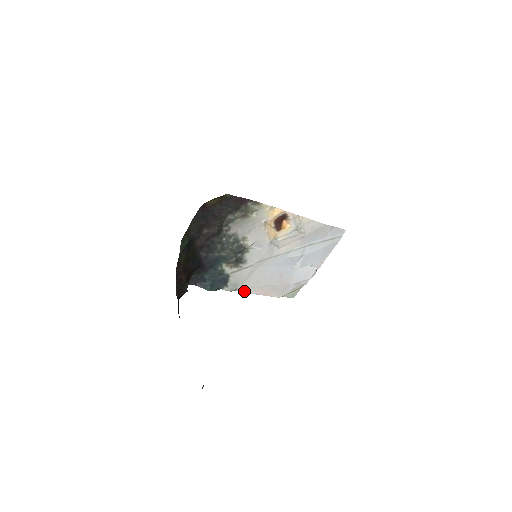
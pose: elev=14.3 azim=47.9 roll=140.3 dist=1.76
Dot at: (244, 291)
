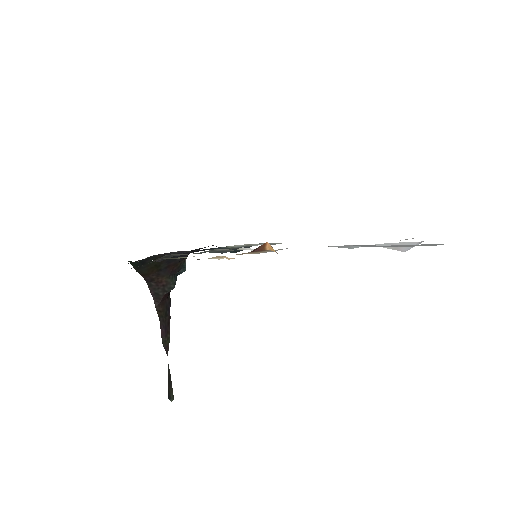
Dot at: occluded
